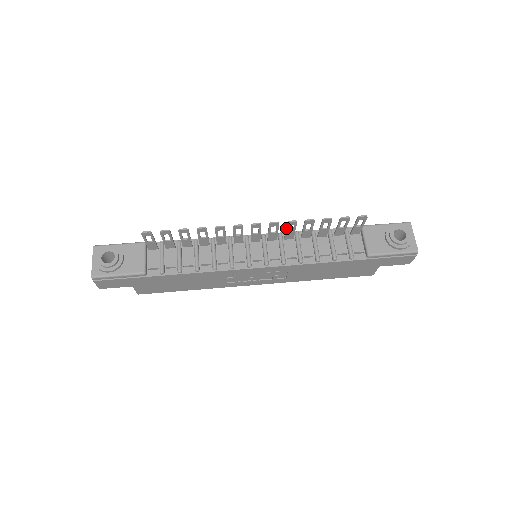
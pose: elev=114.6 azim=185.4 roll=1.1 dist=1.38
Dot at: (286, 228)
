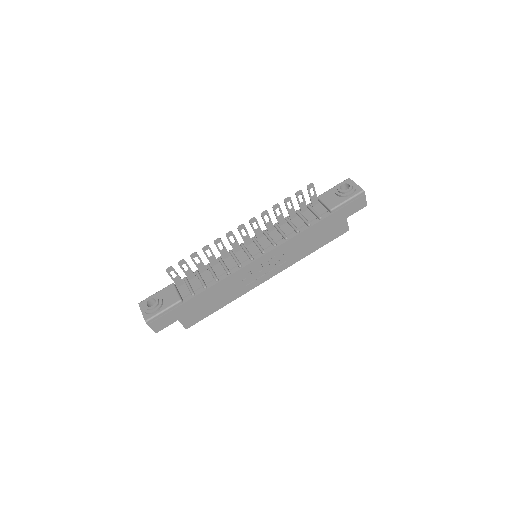
Dot at: (263, 220)
